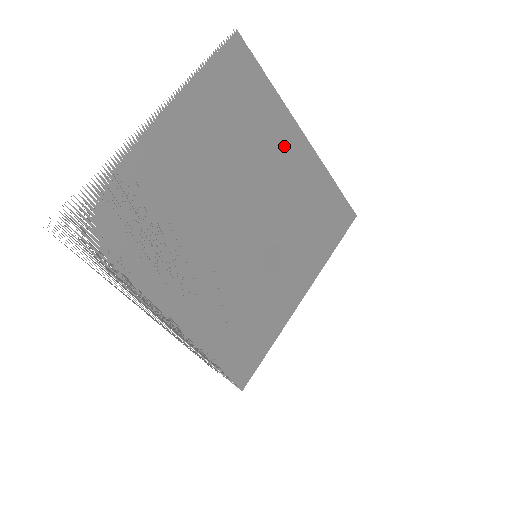
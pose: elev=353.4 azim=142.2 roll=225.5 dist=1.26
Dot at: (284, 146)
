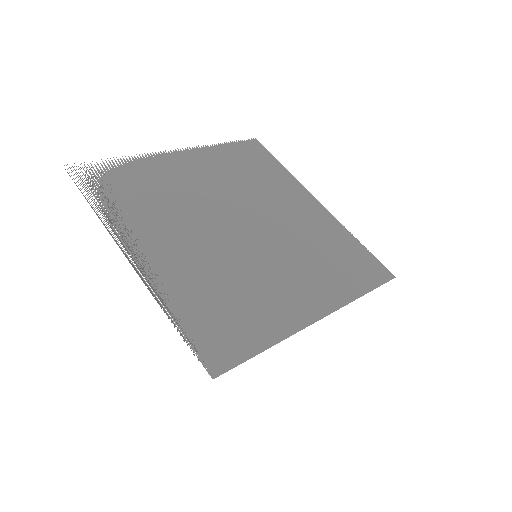
Dot at: (296, 200)
